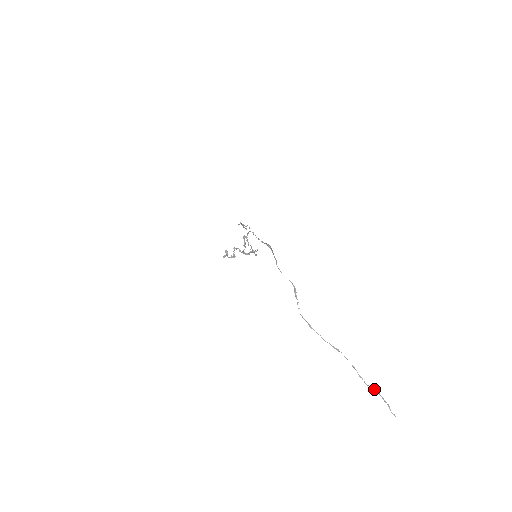
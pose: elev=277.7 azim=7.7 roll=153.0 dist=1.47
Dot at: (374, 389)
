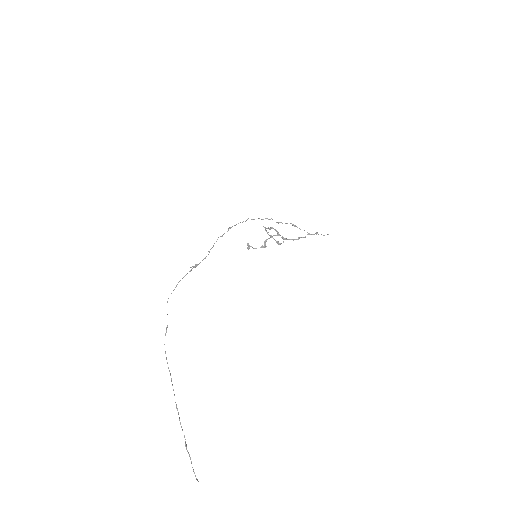
Dot at: (185, 446)
